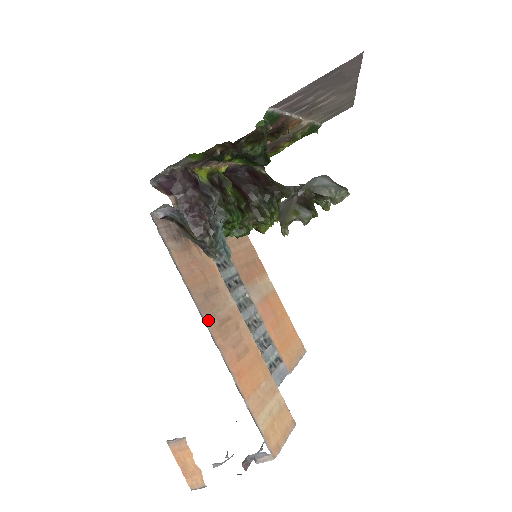
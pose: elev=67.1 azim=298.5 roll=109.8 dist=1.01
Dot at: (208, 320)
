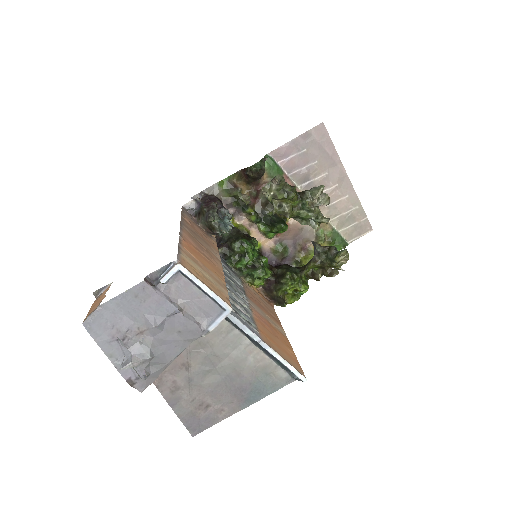
Dot at: (185, 228)
